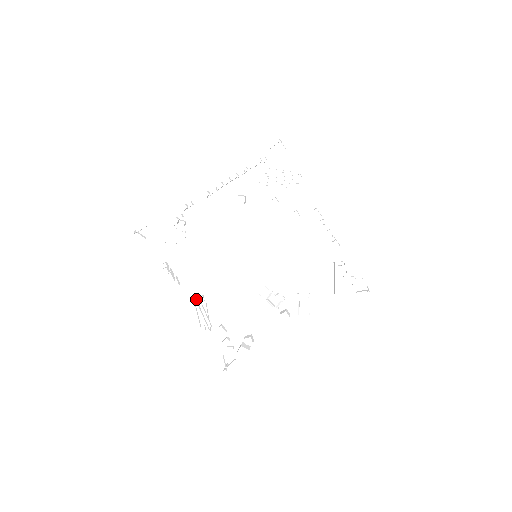
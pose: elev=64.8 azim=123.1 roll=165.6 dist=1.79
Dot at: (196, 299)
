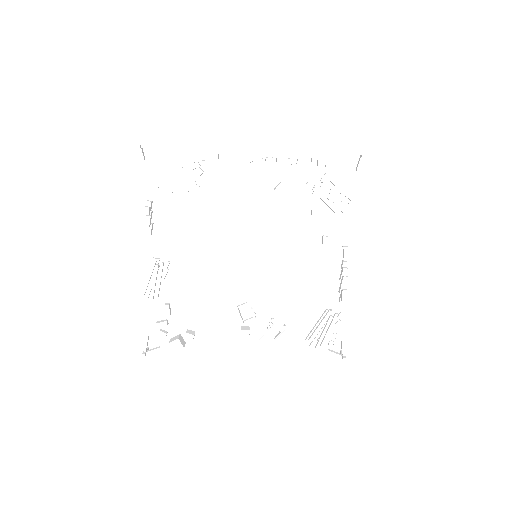
Dot at: occluded
